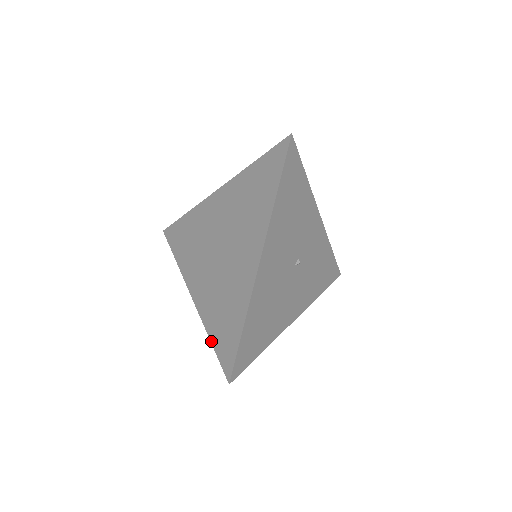
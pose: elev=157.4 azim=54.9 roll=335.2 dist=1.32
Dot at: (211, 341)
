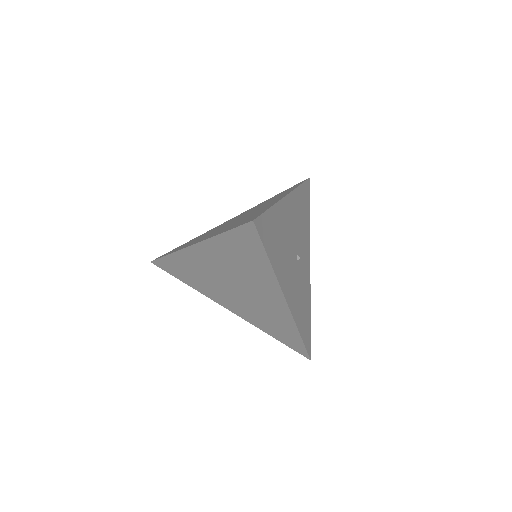
Dot at: (223, 232)
